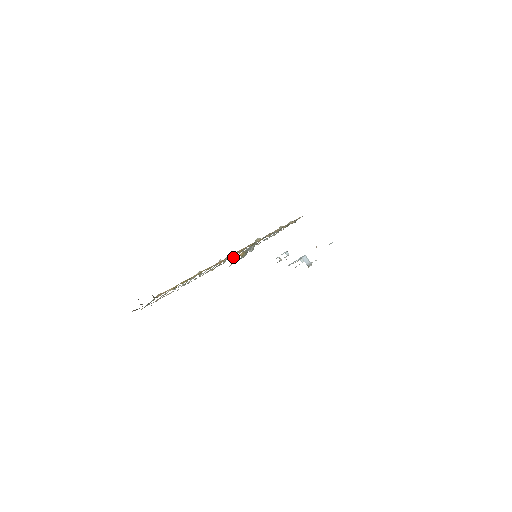
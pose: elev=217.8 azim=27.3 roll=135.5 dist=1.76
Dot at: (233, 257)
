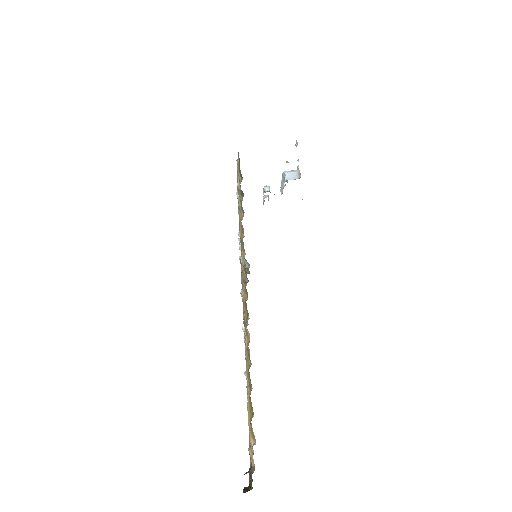
Dot at: occluded
